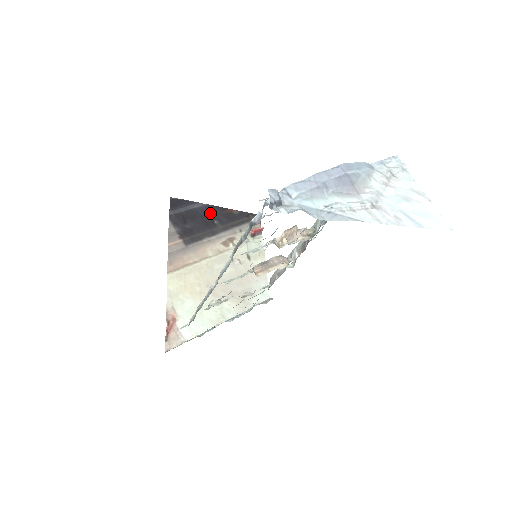
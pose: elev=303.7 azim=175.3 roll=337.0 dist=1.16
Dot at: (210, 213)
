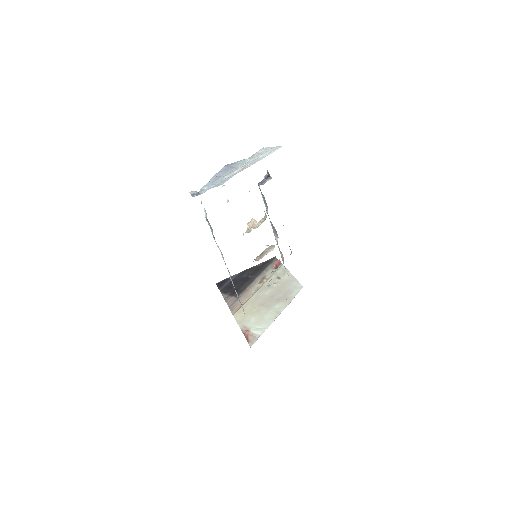
Dot at: (244, 275)
